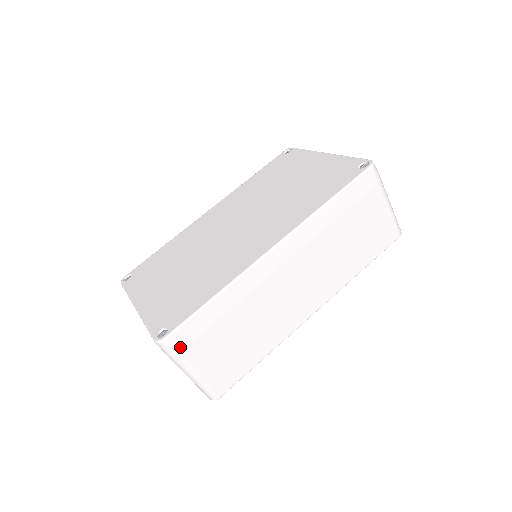
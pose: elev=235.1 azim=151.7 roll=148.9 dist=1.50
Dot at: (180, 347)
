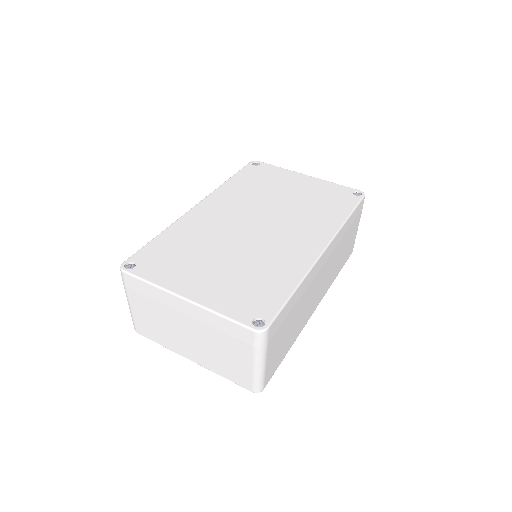
Dot at: (270, 337)
